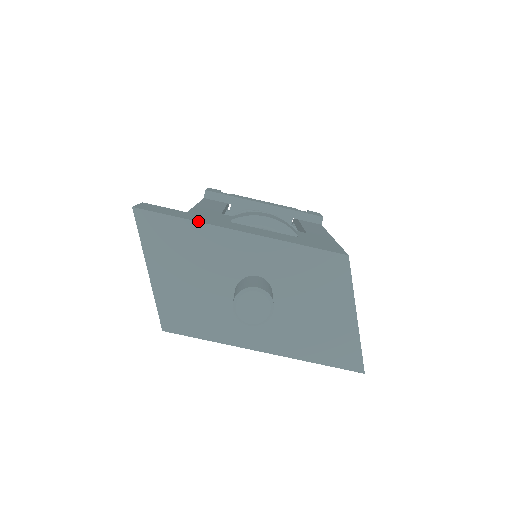
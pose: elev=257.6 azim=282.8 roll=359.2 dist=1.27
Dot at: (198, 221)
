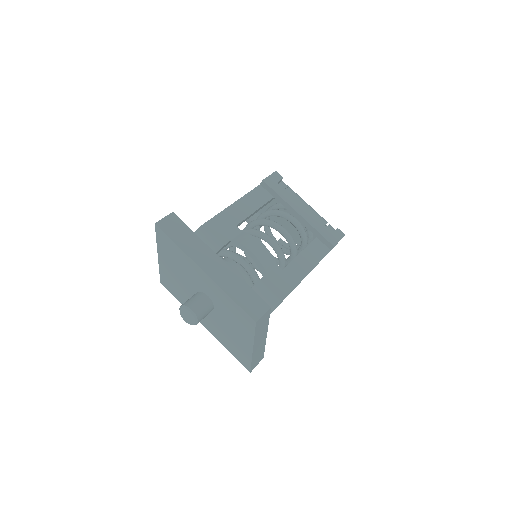
Dot at: (185, 252)
